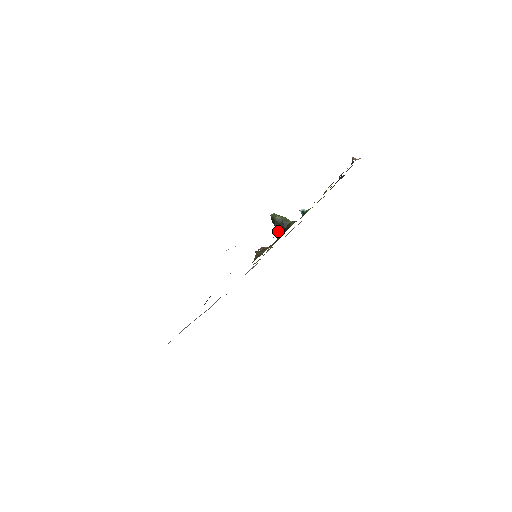
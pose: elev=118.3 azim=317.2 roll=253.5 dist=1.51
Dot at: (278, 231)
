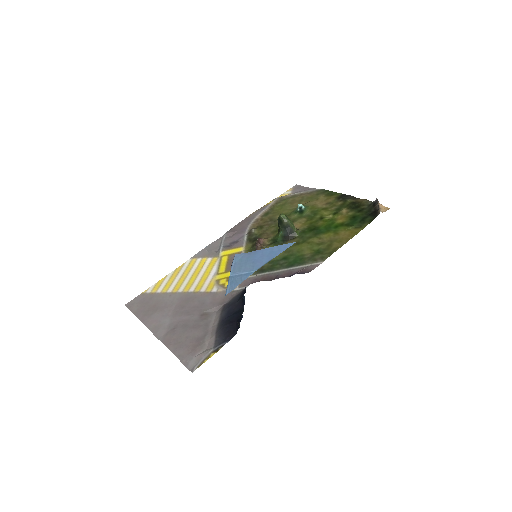
Dot at: (280, 232)
